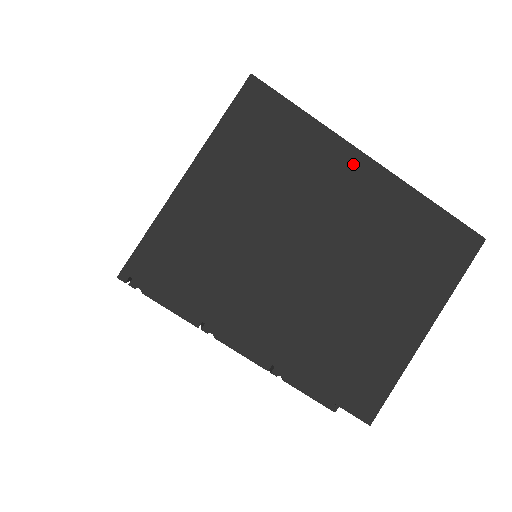
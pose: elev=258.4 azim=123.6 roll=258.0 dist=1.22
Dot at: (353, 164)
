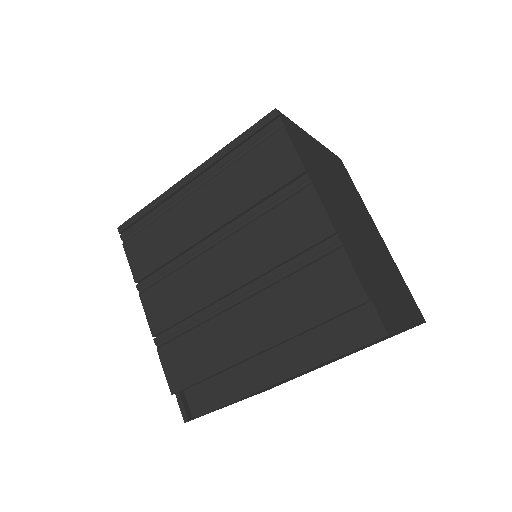
Dot at: (374, 226)
